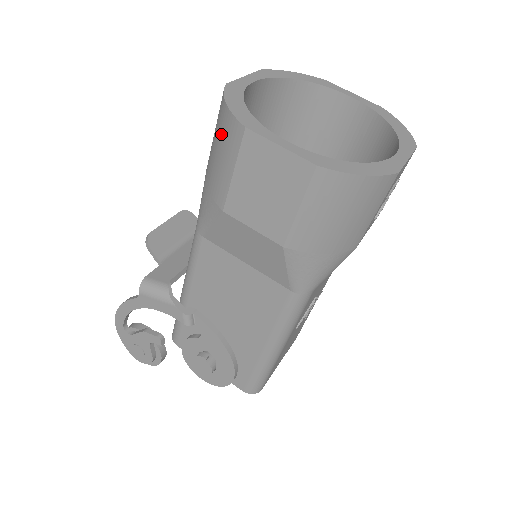
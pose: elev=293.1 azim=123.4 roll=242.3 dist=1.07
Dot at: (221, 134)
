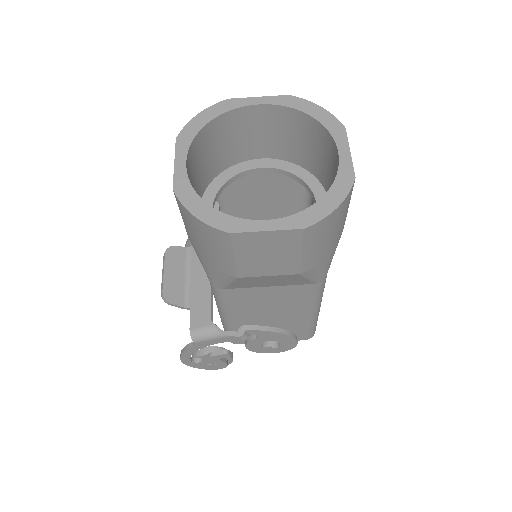
Dot at: (203, 235)
